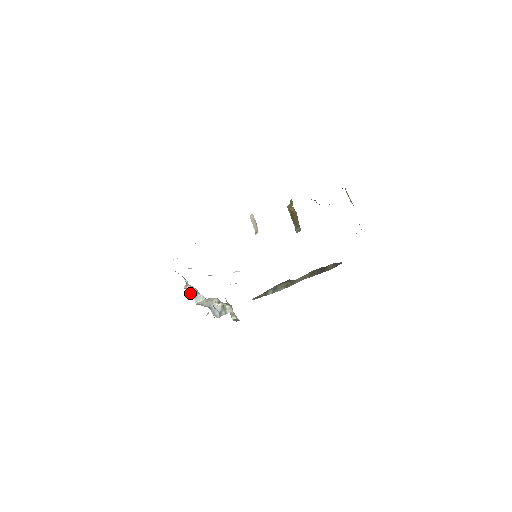
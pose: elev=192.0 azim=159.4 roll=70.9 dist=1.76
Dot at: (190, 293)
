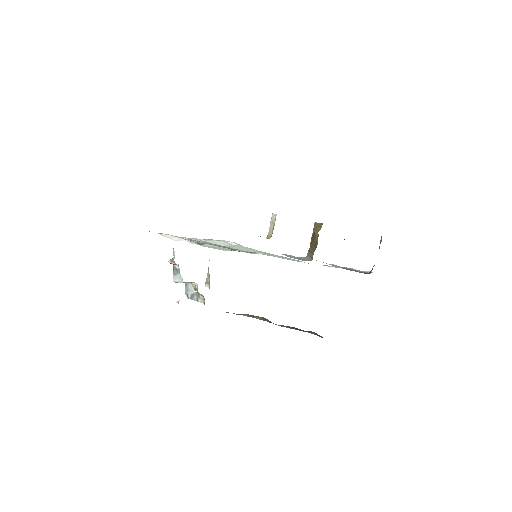
Dot at: (173, 265)
